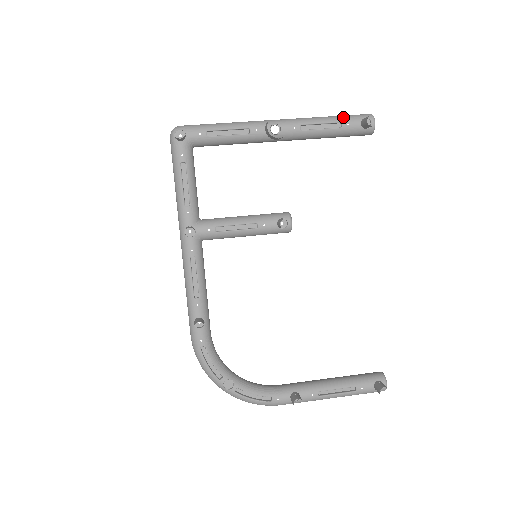
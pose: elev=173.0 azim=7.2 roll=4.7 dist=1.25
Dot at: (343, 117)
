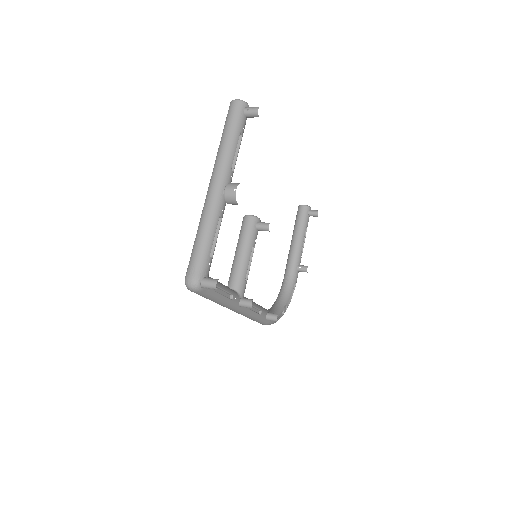
Dot at: (237, 127)
